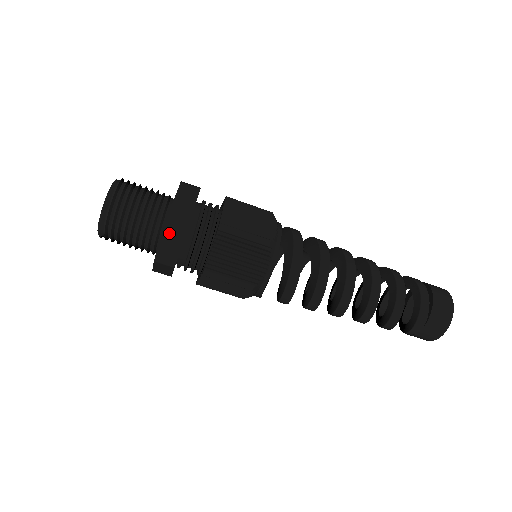
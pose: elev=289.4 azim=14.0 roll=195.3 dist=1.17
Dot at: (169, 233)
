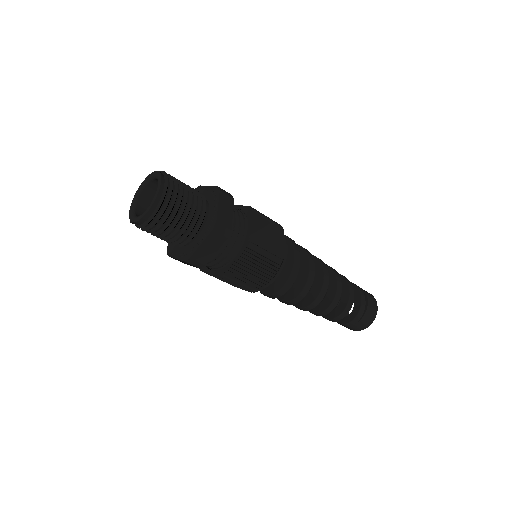
Dot at: (207, 244)
